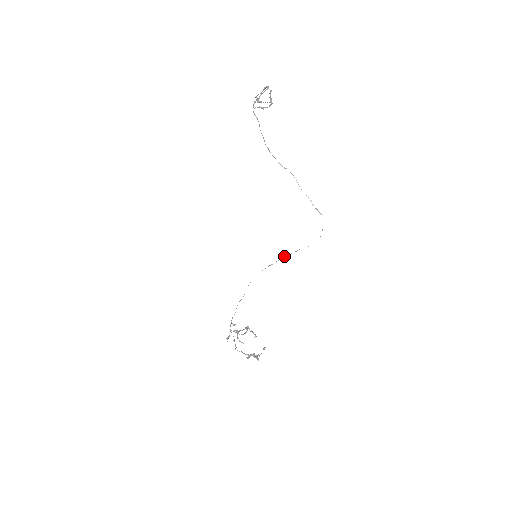
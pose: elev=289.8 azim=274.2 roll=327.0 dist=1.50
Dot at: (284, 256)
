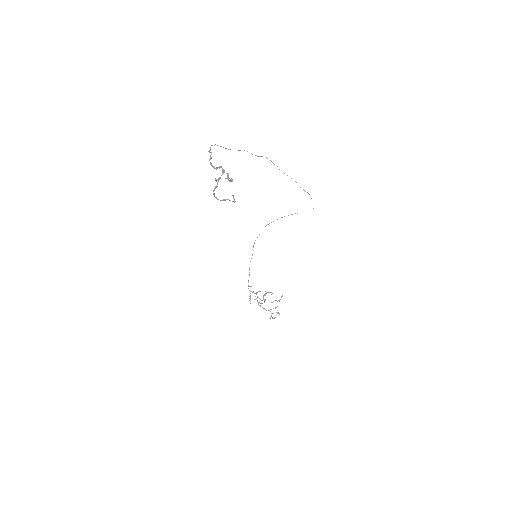
Dot at: occluded
